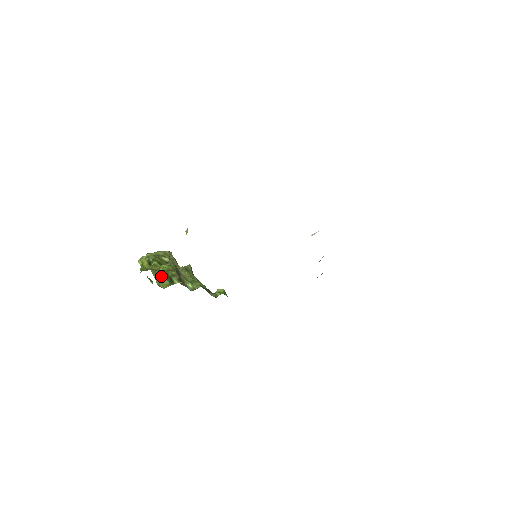
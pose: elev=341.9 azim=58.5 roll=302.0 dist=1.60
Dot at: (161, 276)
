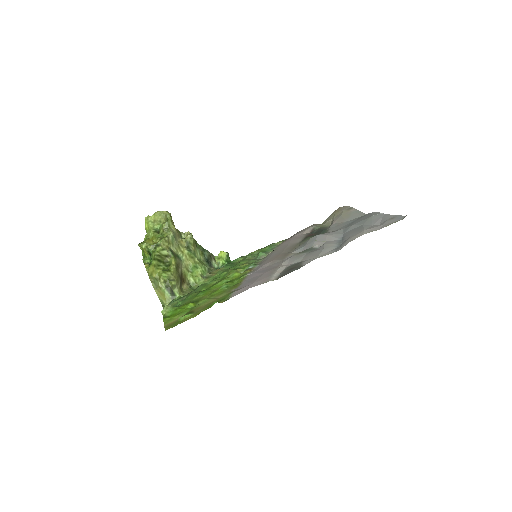
Dot at: (162, 288)
